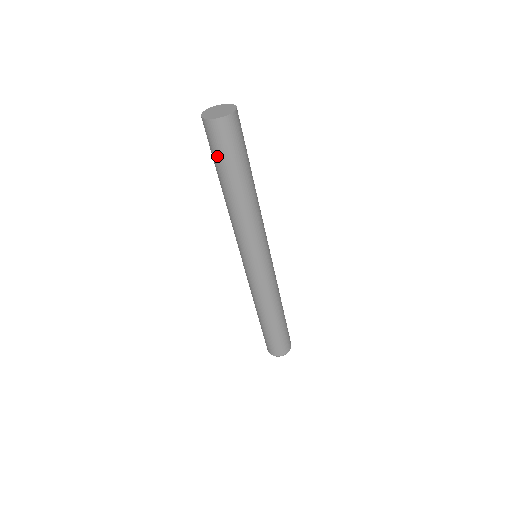
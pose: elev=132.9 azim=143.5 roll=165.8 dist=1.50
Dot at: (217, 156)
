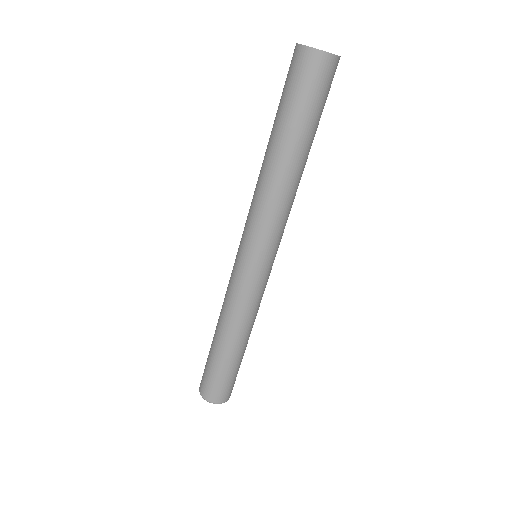
Dot at: (284, 96)
